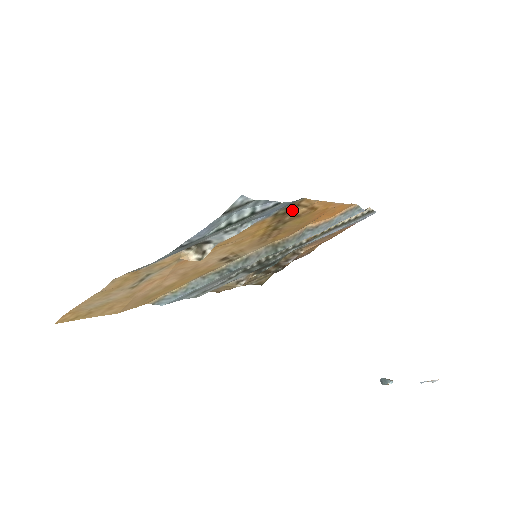
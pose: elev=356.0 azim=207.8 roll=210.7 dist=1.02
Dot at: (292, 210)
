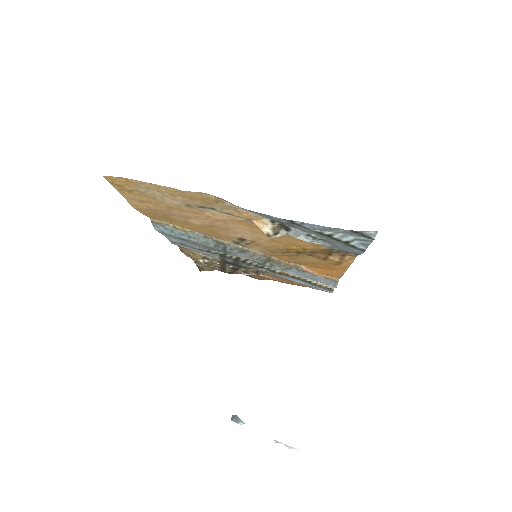
Dot at: (334, 254)
